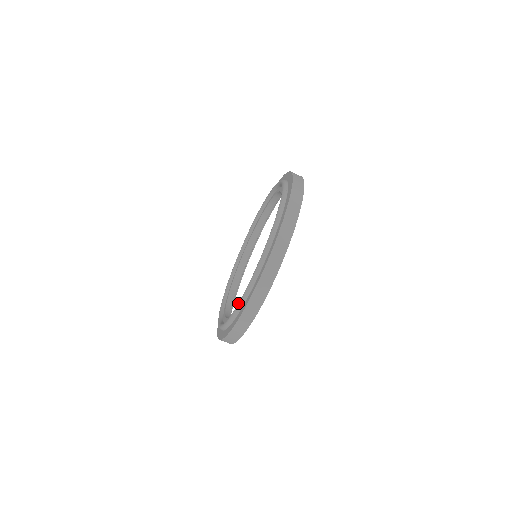
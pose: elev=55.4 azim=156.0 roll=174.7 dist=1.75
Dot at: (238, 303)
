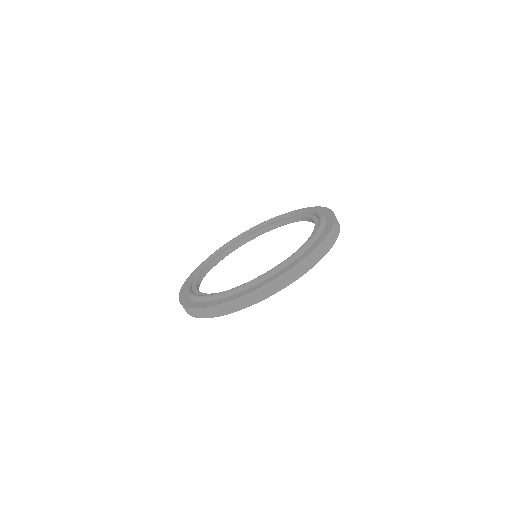
Dot at: (207, 295)
